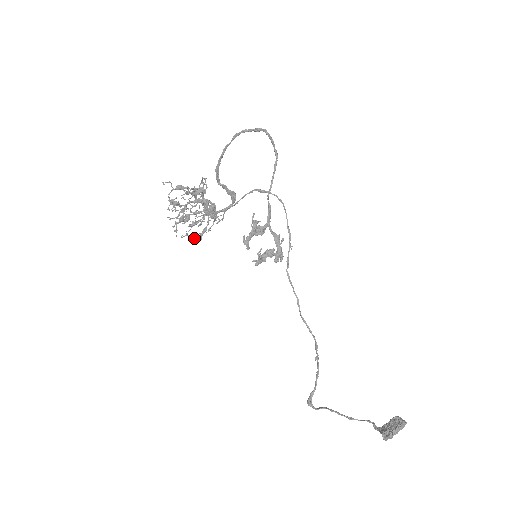
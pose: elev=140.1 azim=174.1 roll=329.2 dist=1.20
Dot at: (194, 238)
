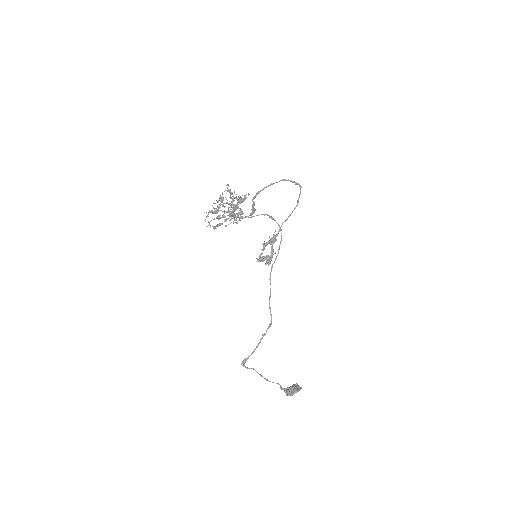
Dot at: (210, 226)
